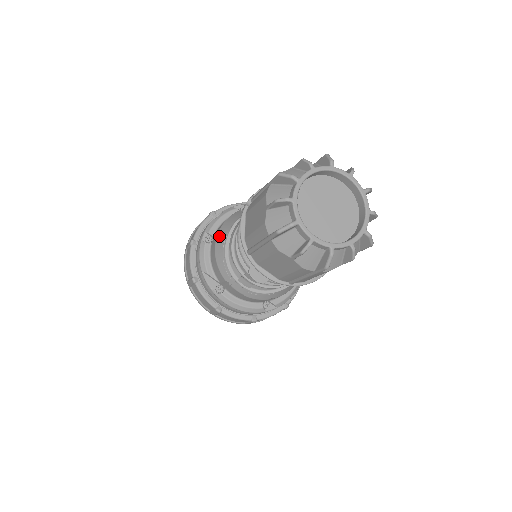
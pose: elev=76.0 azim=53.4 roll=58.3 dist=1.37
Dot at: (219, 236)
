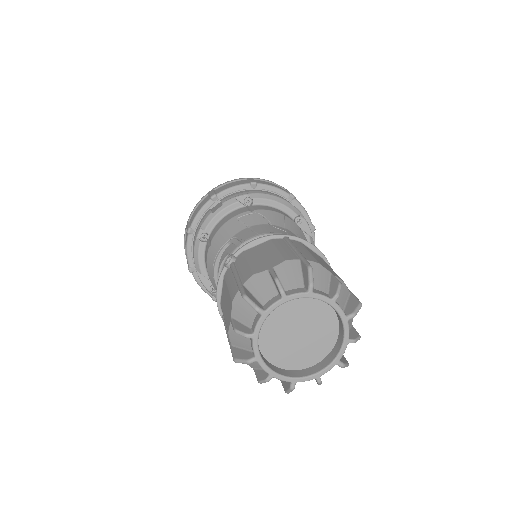
Dot at: (211, 247)
